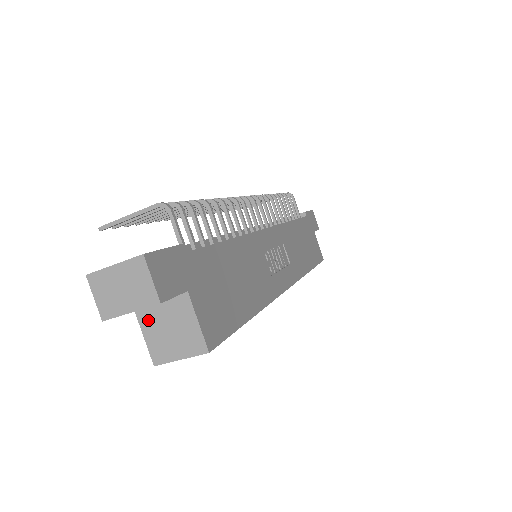
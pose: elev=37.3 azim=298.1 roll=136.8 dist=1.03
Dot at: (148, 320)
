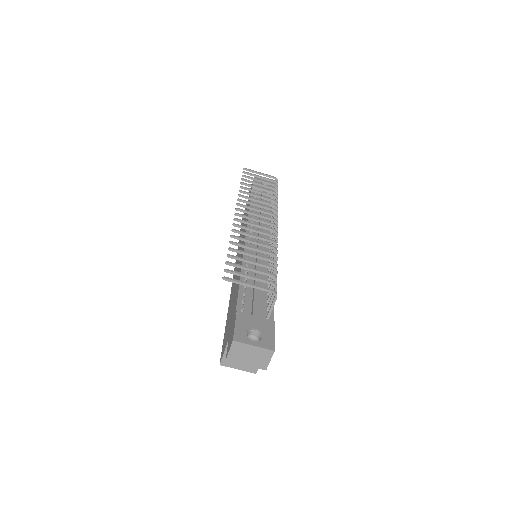
Dot at: occluded
